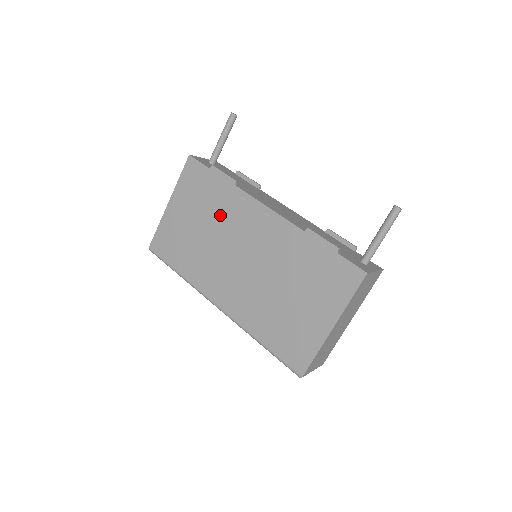
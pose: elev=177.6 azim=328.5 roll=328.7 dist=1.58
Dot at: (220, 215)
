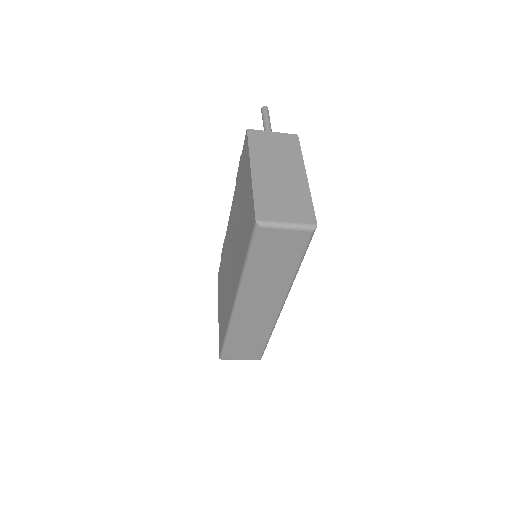
Dot at: (225, 265)
